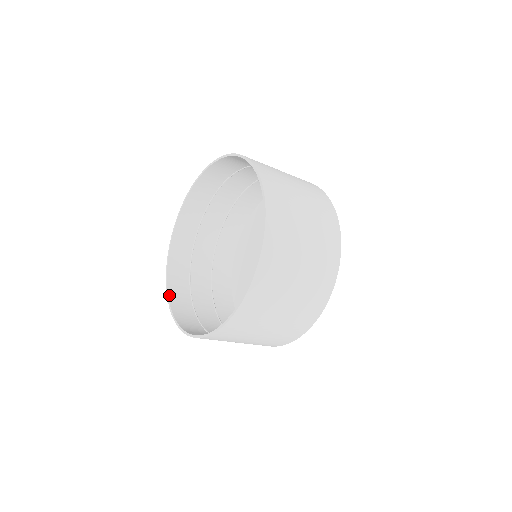
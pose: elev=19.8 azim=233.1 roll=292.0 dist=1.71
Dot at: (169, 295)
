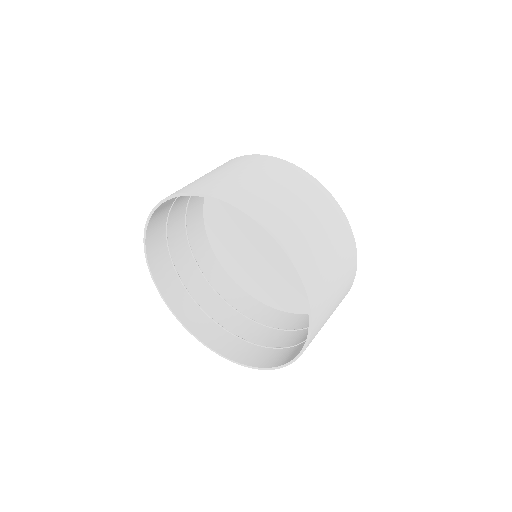
Dot at: (193, 333)
